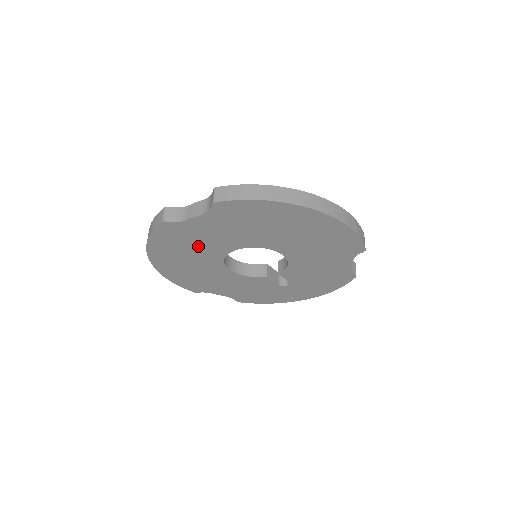
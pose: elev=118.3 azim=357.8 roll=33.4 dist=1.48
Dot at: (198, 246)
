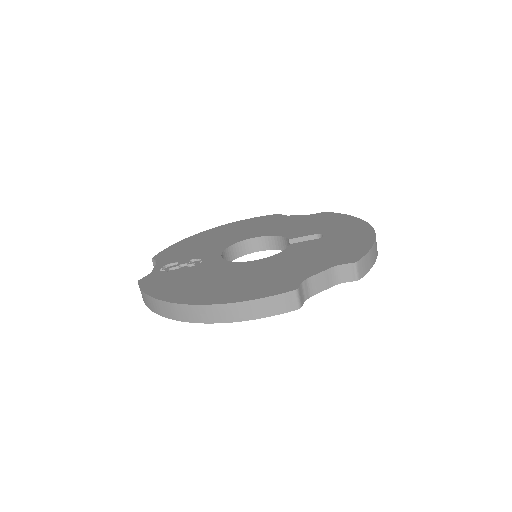
Dot at: occluded
